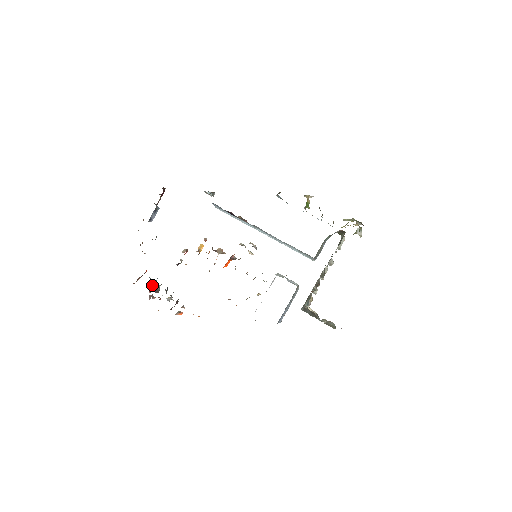
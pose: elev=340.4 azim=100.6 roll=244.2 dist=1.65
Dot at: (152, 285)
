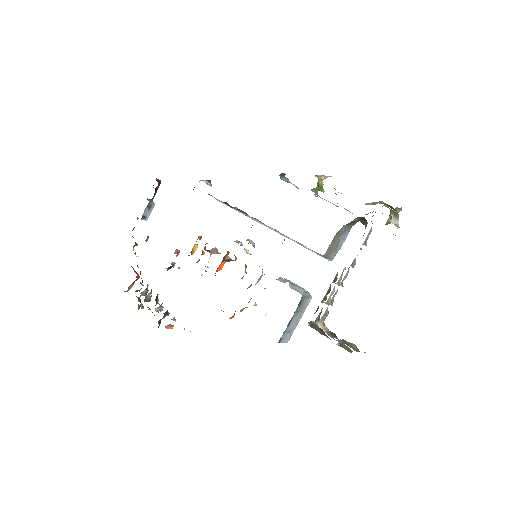
Dot at: (142, 293)
